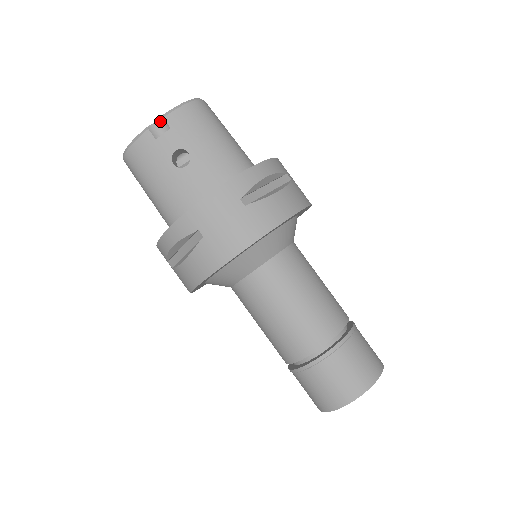
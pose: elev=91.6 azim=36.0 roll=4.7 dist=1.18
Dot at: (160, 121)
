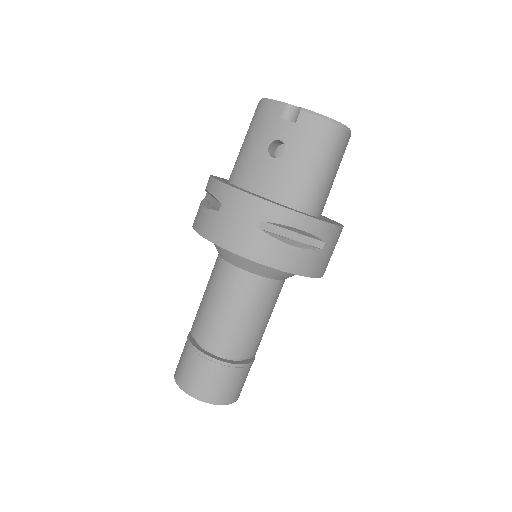
Dot at: (298, 109)
